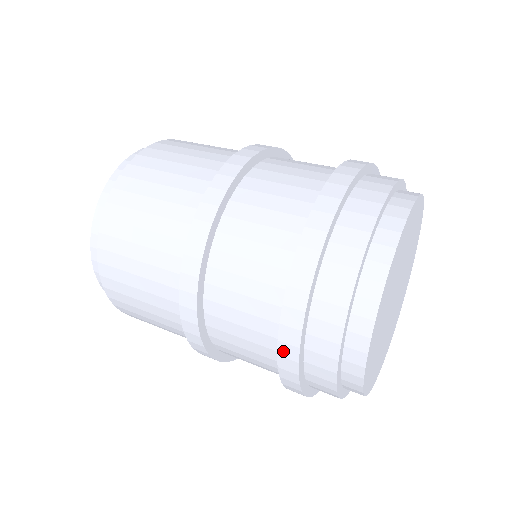
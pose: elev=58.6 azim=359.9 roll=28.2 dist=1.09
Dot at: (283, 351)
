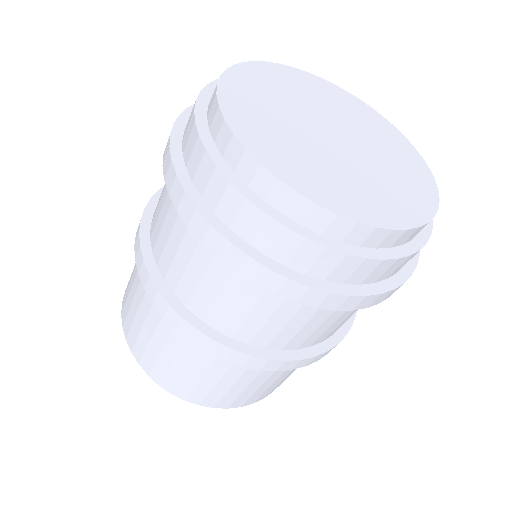
Dot at: (185, 215)
